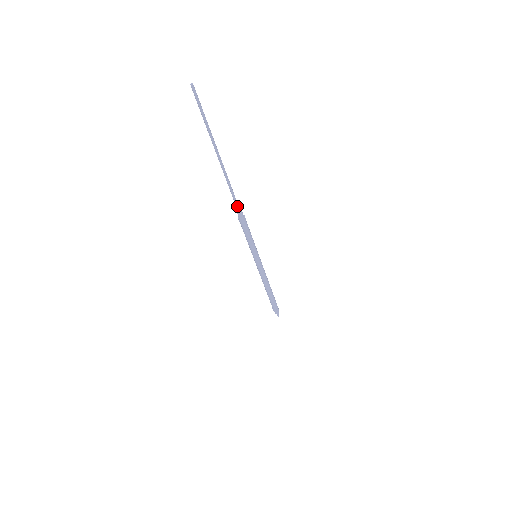
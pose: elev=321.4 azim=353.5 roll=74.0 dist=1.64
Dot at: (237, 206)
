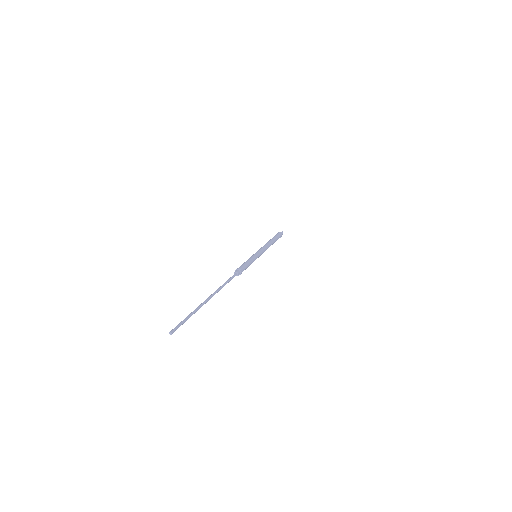
Dot at: occluded
